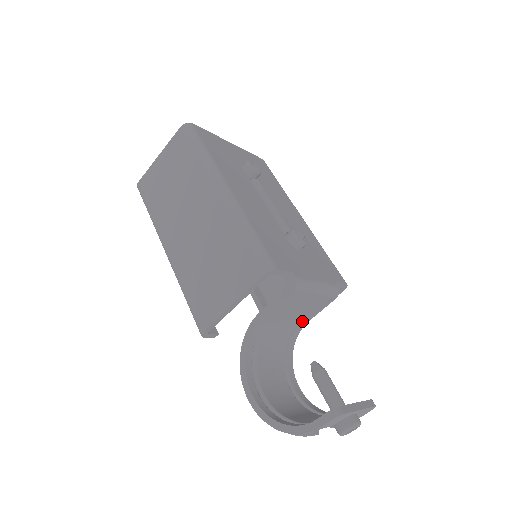
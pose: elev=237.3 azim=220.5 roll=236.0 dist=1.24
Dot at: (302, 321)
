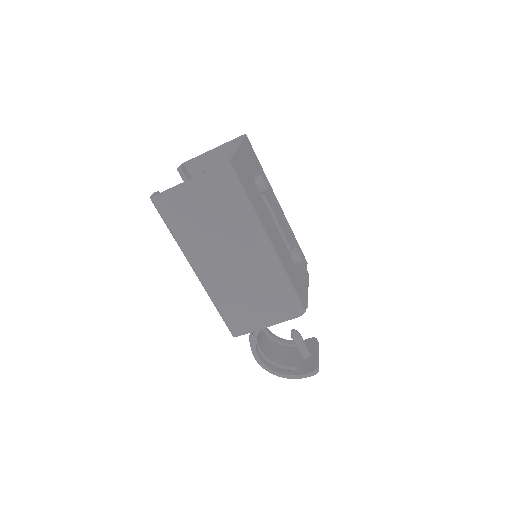
Dot at: occluded
